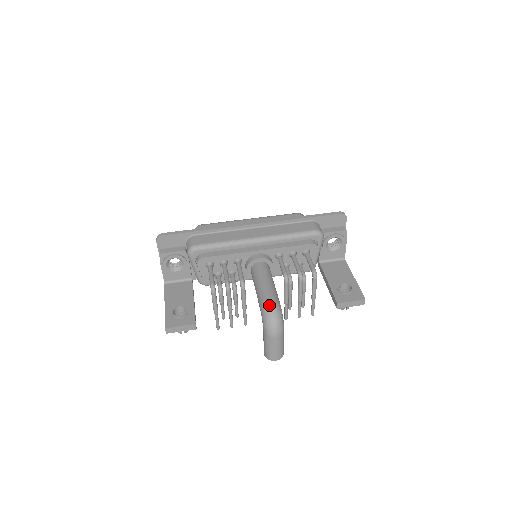
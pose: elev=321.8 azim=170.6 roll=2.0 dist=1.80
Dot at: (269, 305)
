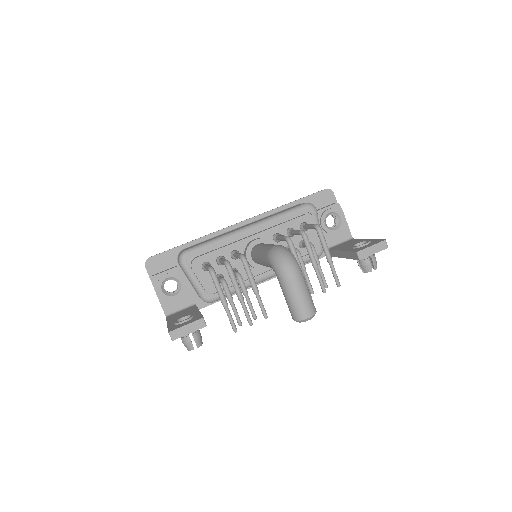
Dot at: (274, 248)
